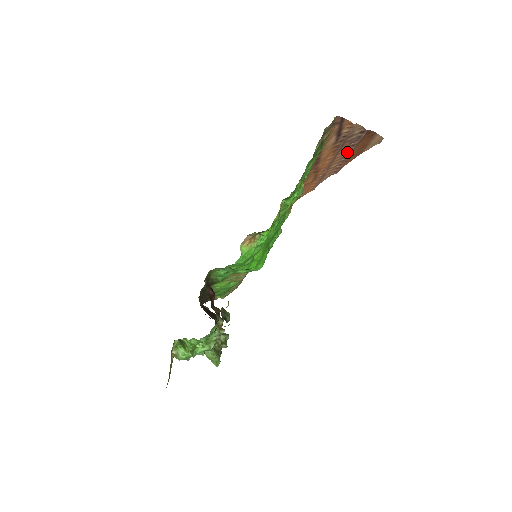
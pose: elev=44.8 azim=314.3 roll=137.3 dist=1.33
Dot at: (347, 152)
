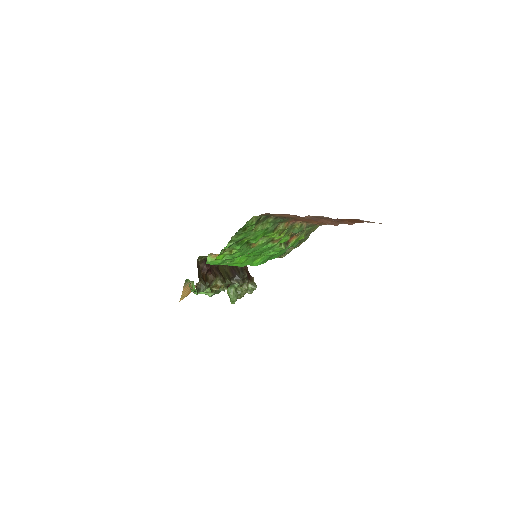
Dot at: occluded
